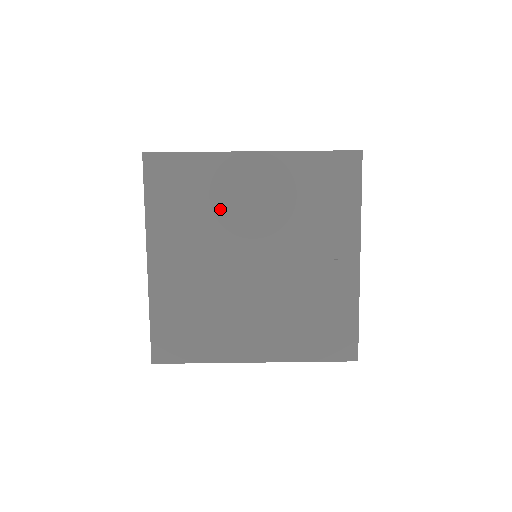
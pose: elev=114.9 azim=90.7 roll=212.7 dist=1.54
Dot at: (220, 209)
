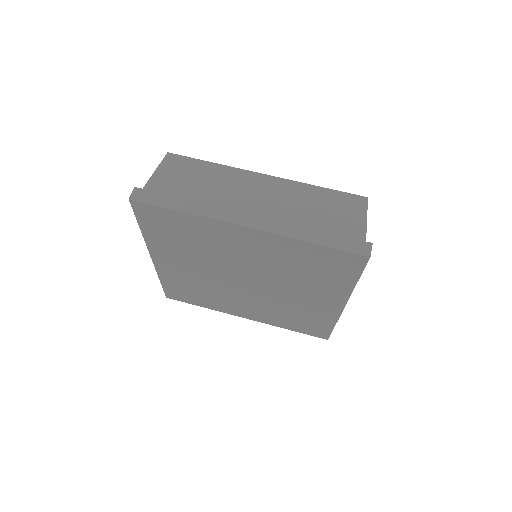
Dot at: (213, 250)
